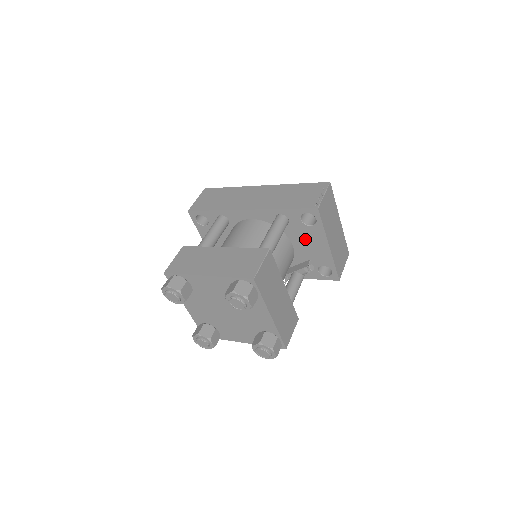
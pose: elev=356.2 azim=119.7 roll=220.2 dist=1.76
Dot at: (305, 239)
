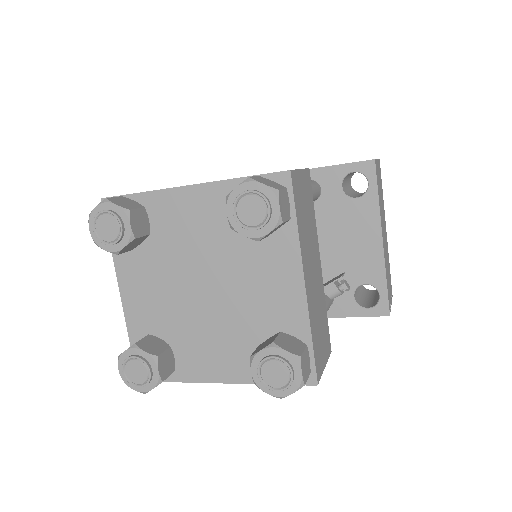
Dot at: (342, 228)
